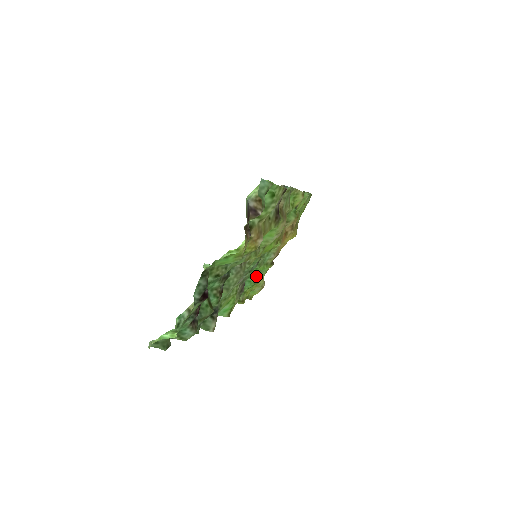
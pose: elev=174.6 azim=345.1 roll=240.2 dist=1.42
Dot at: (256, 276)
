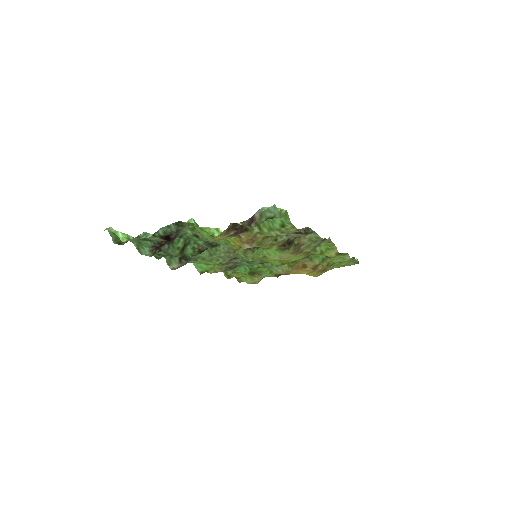
Dot at: (254, 271)
